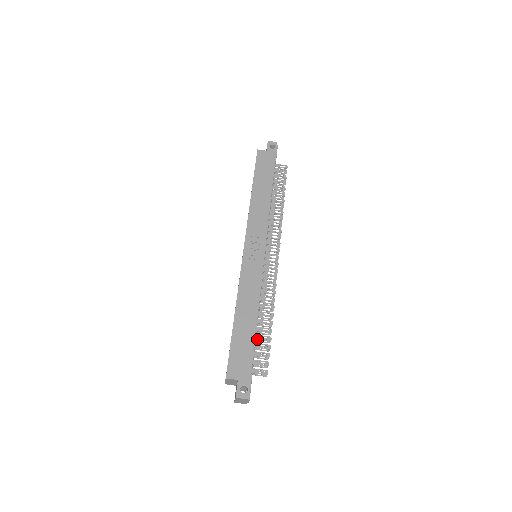
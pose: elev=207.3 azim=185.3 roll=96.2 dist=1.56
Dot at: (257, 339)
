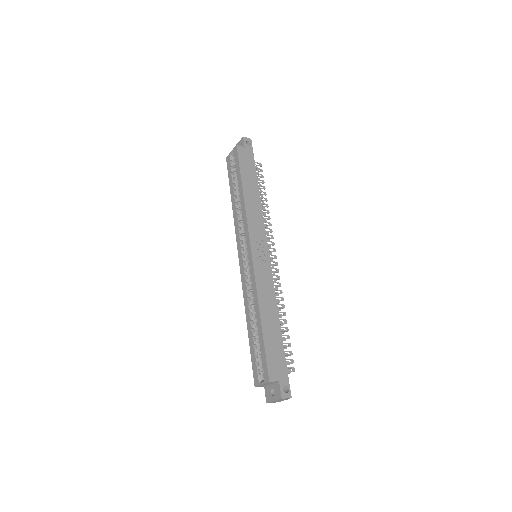
Dot at: occluded
